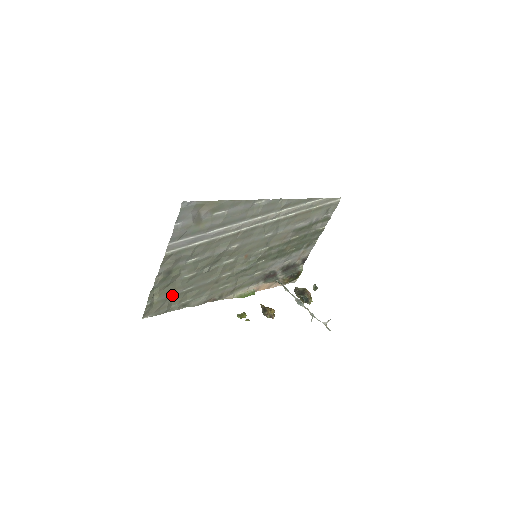
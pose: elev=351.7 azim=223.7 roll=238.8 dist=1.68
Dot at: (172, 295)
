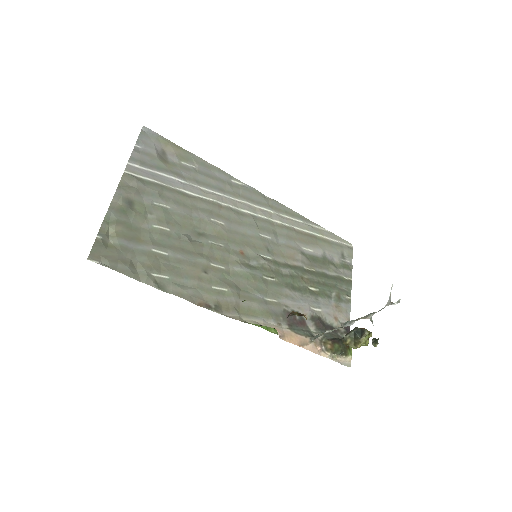
Dot at: (136, 249)
